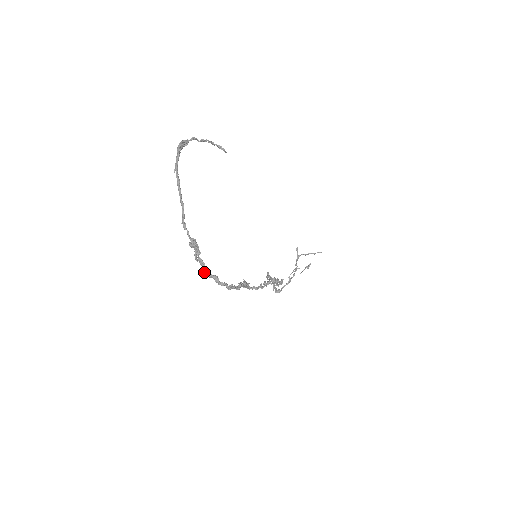
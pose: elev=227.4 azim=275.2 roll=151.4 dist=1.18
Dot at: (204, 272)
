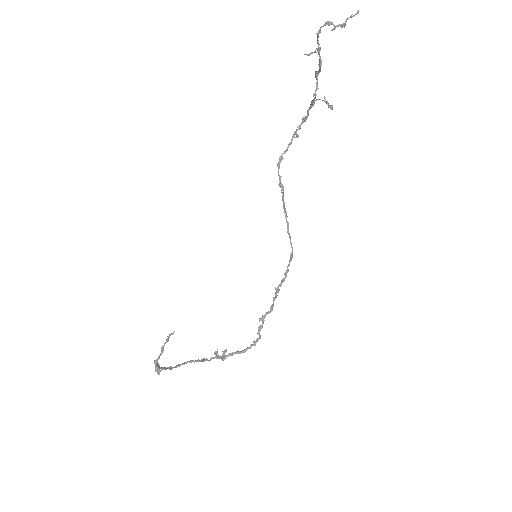
Dot at: occluded
